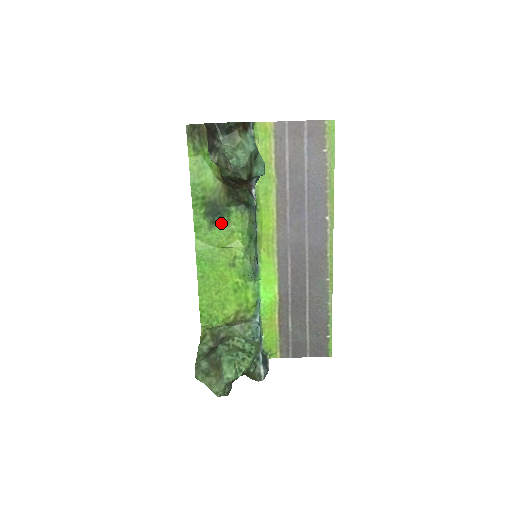
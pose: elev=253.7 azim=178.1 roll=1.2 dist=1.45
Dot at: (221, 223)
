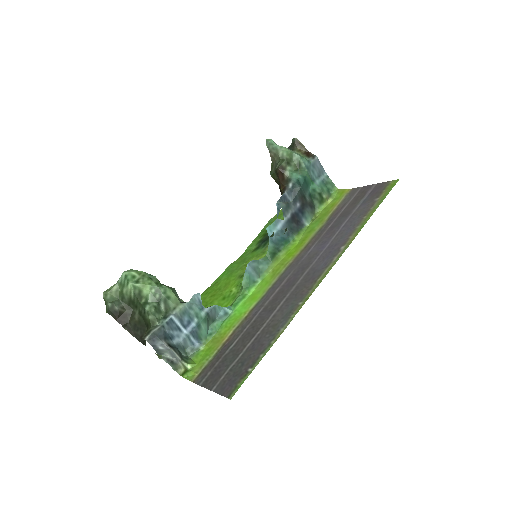
Dot at: (263, 247)
